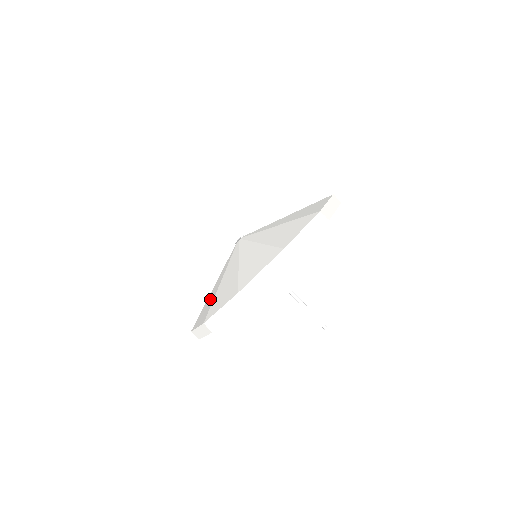
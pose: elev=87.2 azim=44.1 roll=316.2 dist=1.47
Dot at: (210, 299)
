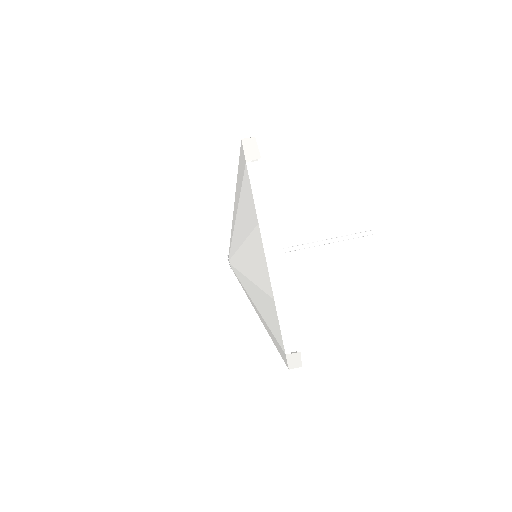
Dot at: occluded
